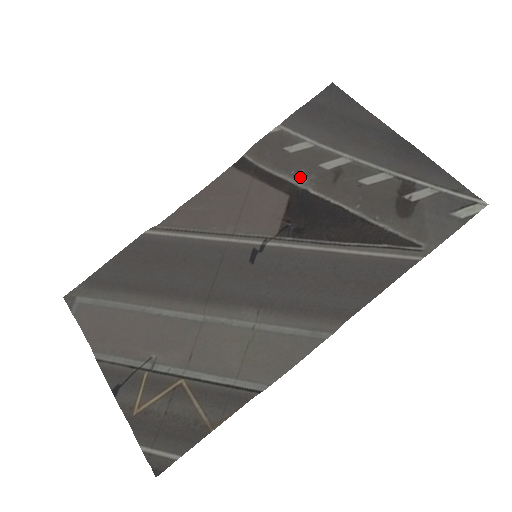
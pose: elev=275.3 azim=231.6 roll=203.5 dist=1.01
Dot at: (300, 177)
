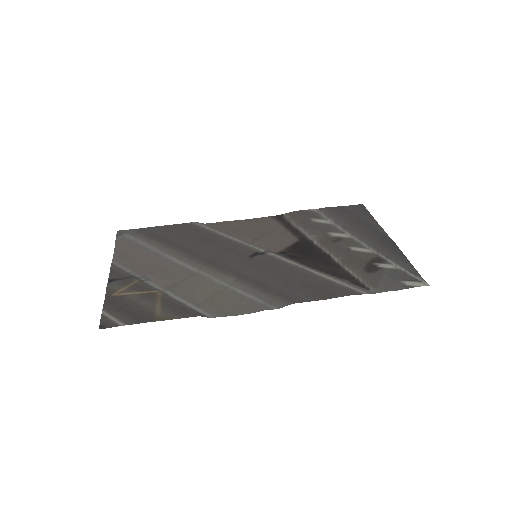
Dot at: (312, 233)
